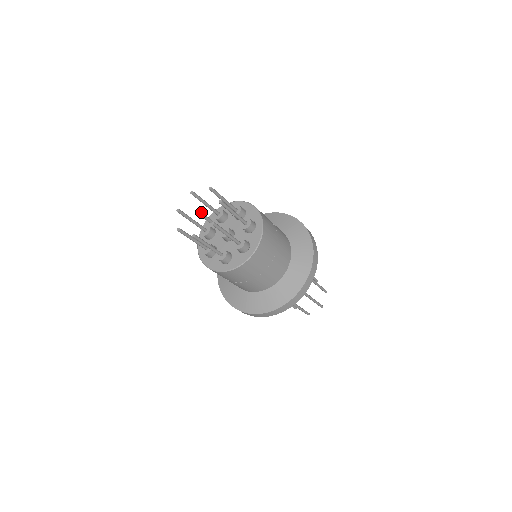
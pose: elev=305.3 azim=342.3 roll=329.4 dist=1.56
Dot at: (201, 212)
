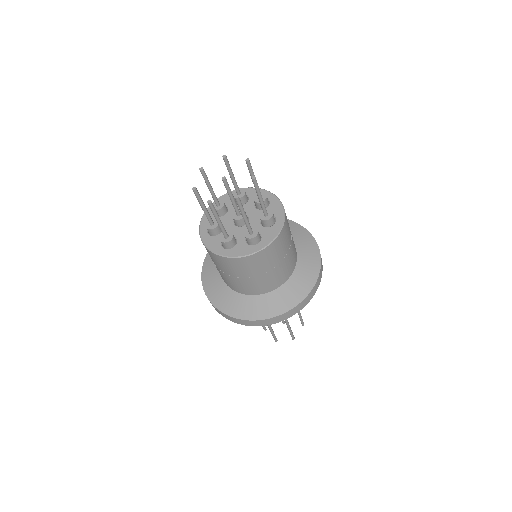
Dot at: occluded
